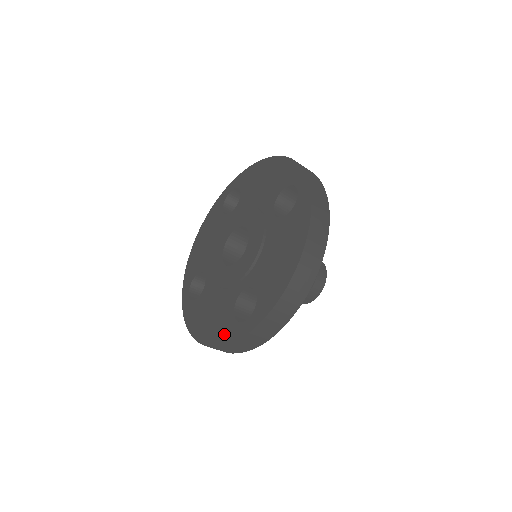
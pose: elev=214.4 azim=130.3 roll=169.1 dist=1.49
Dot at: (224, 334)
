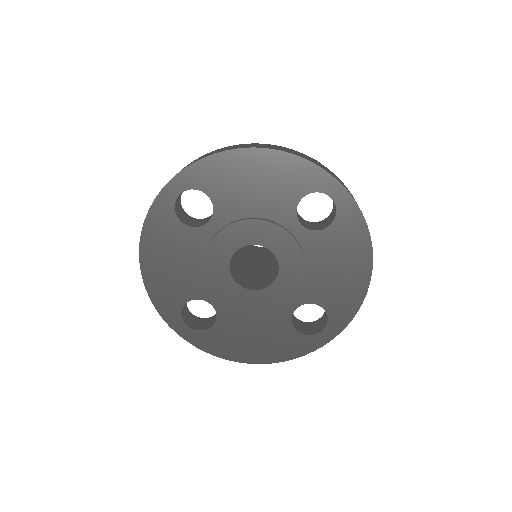
Dot at: (164, 301)
